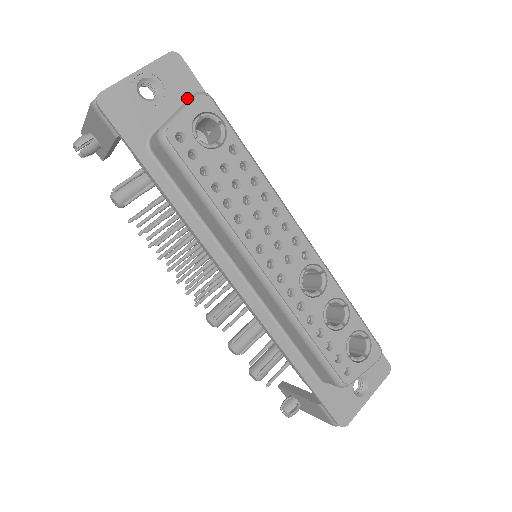
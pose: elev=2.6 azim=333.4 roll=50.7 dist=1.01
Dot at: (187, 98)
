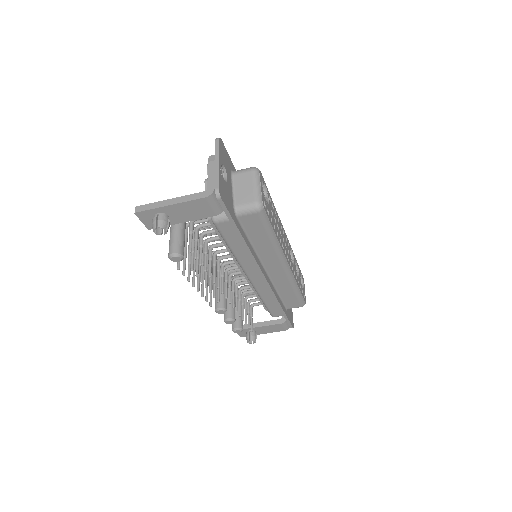
Dot at: (230, 169)
